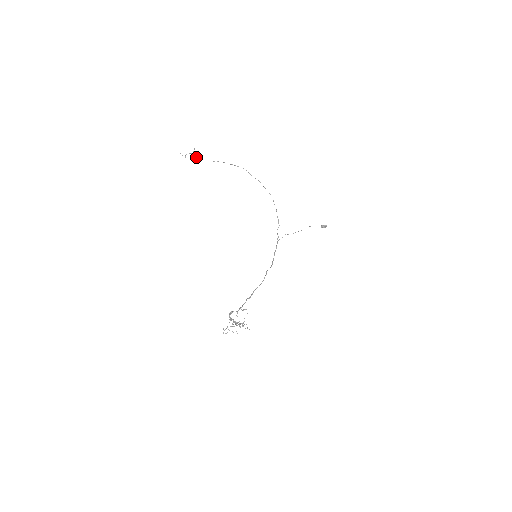
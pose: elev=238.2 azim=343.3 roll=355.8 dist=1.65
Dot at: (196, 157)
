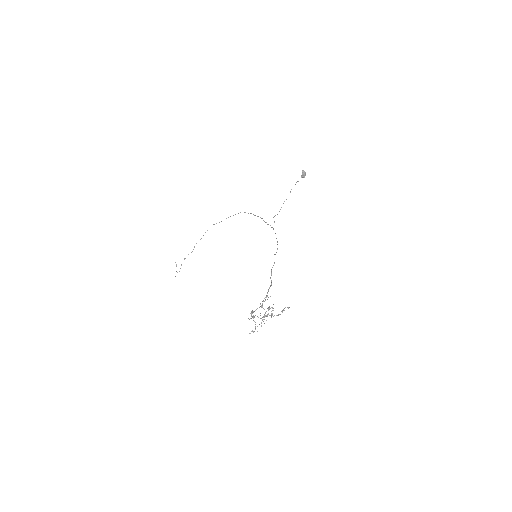
Dot at: (181, 264)
